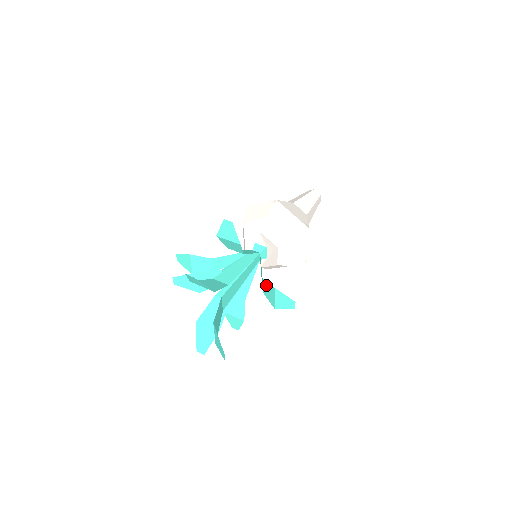
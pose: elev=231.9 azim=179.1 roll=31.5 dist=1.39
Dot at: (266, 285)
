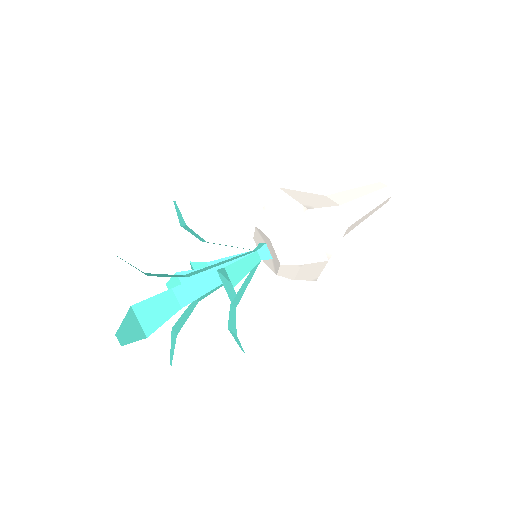
Dot at: (224, 274)
